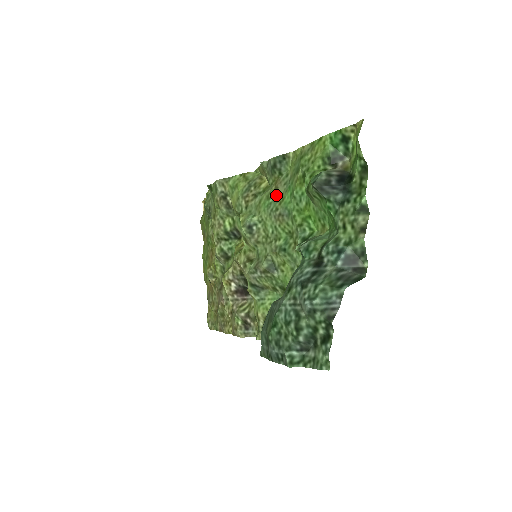
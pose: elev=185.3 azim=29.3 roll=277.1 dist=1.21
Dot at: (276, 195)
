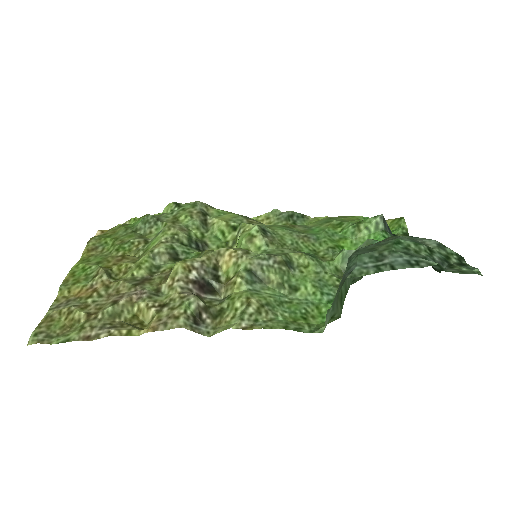
Dot at: (294, 229)
